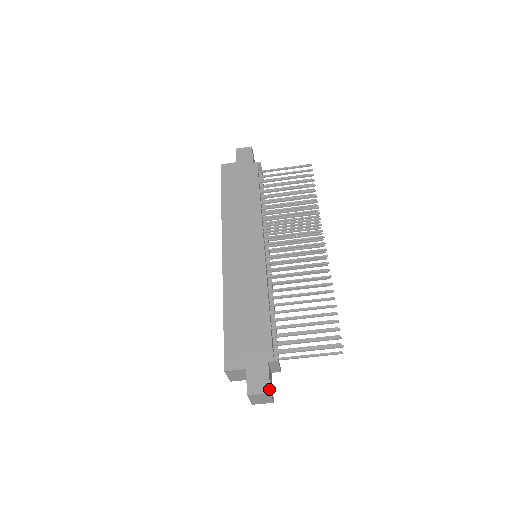
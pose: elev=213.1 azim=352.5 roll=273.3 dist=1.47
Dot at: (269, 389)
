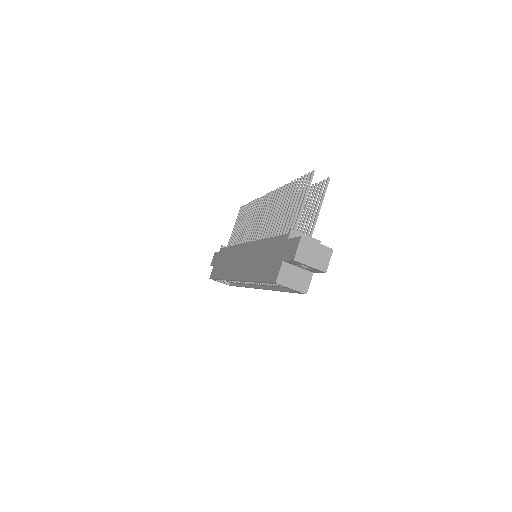
Dot at: (299, 238)
